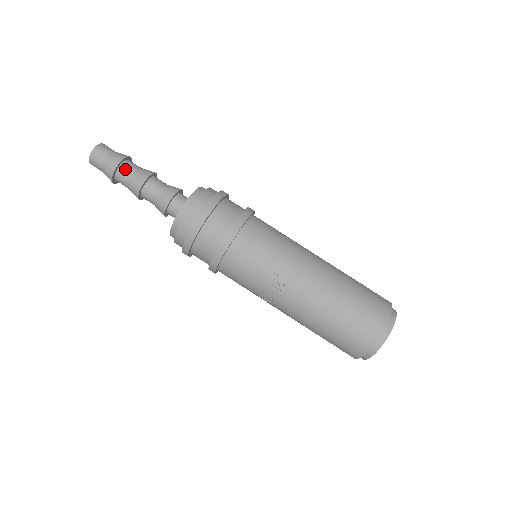
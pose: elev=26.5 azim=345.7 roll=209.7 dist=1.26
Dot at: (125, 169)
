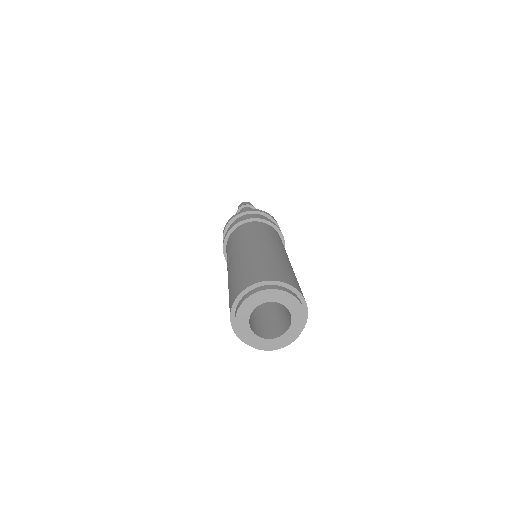
Dot at: occluded
